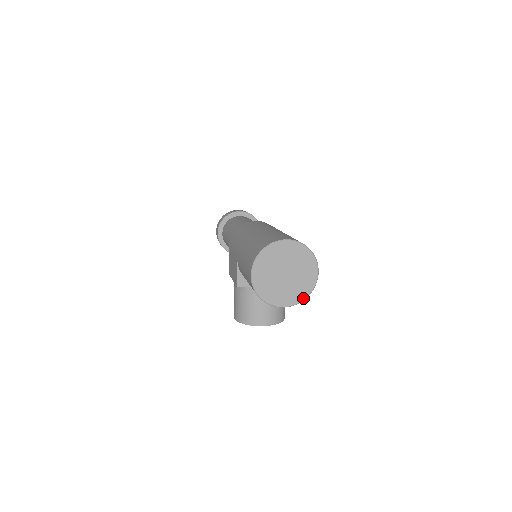
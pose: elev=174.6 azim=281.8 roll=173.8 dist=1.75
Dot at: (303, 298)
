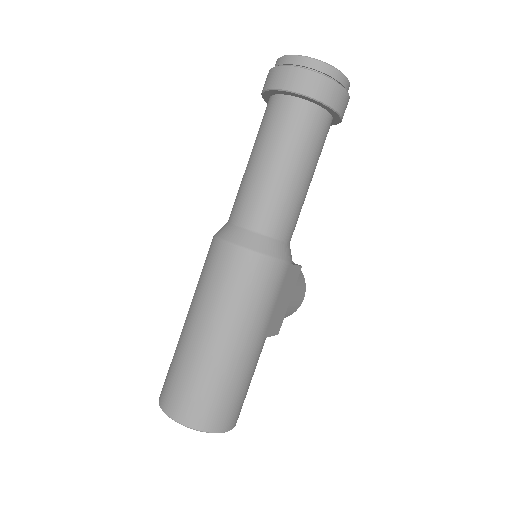
Dot at: occluded
